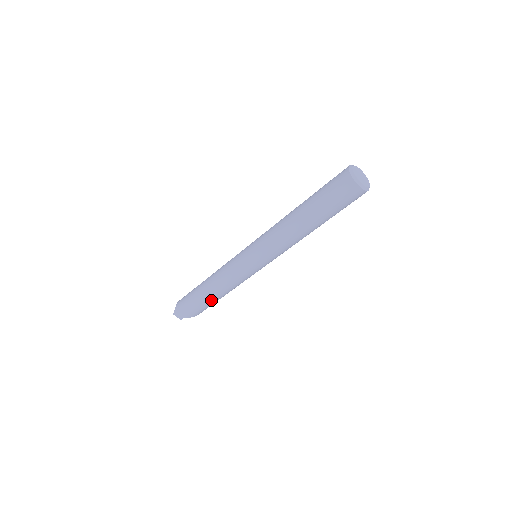
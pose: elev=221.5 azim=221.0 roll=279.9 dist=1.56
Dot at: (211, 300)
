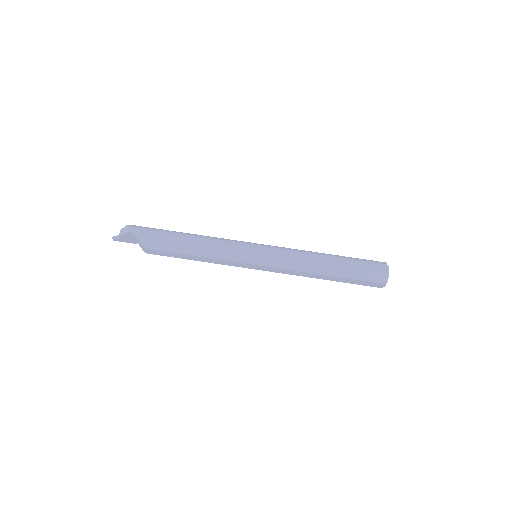
Dot at: (181, 243)
